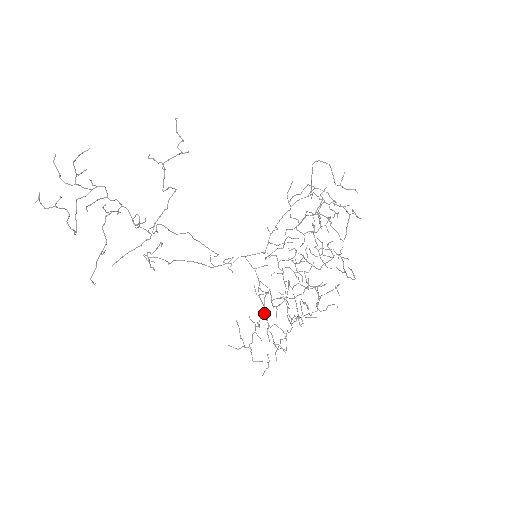
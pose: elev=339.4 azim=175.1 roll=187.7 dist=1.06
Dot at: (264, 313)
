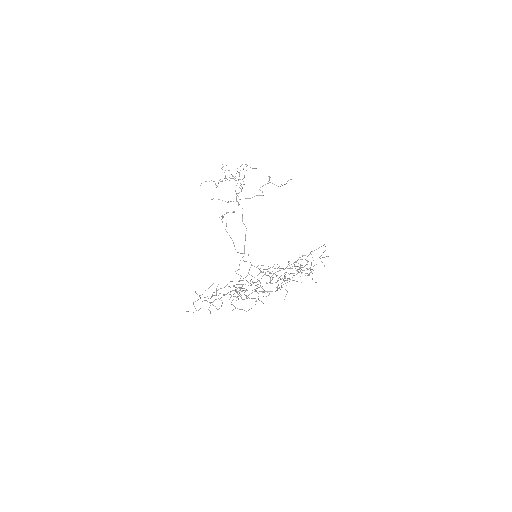
Dot at: occluded
